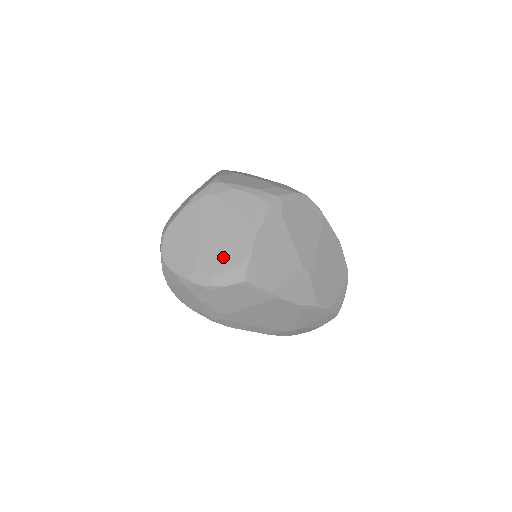
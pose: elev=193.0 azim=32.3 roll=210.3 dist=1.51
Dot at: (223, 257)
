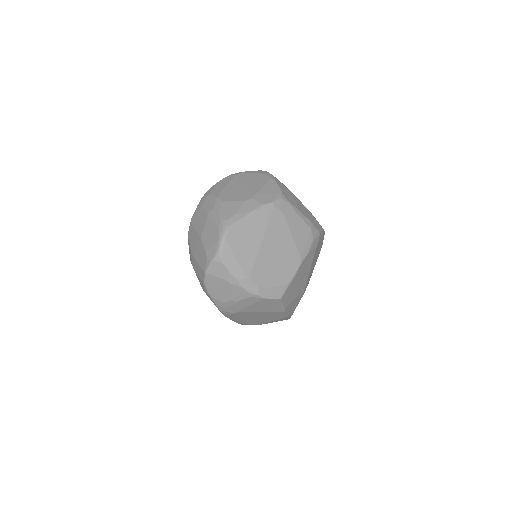
Dot at: (273, 273)
